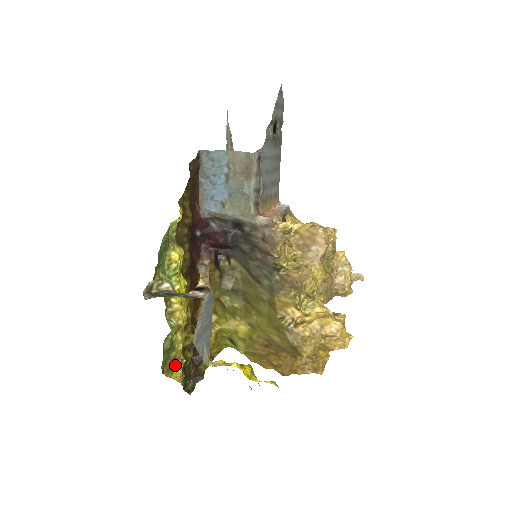
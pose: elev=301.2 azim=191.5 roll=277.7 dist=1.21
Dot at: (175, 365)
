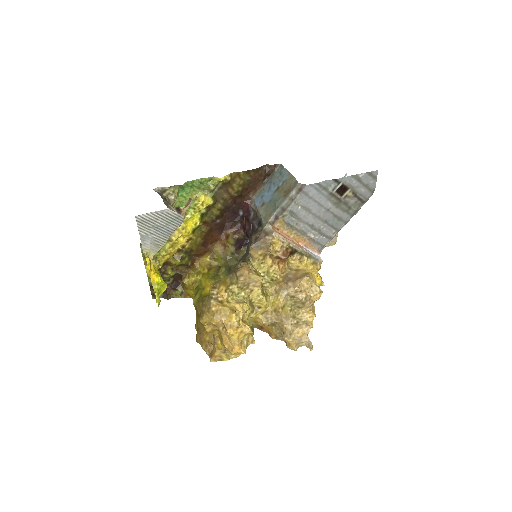
Dot at: (153, 261)
